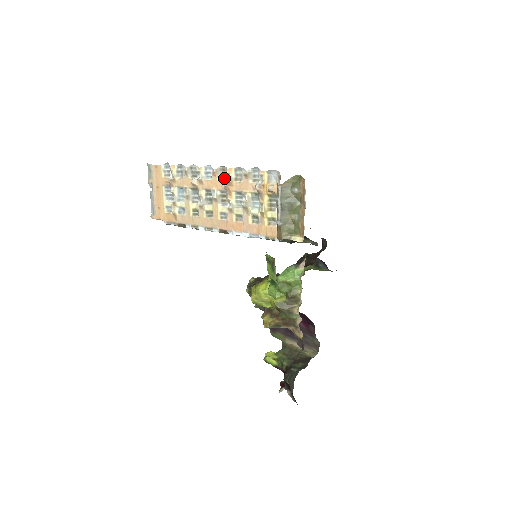
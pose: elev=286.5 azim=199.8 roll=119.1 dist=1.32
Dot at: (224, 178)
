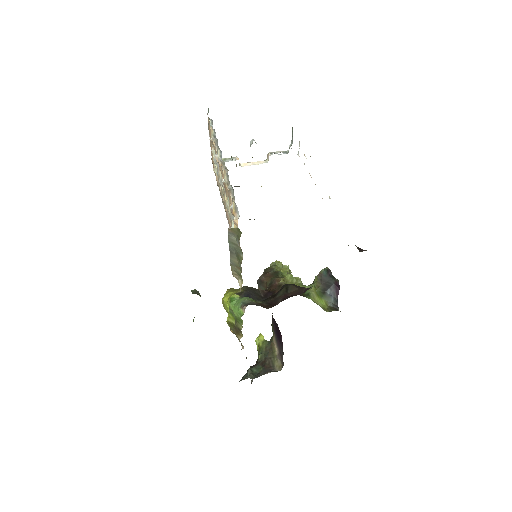
Dot at: occluded
